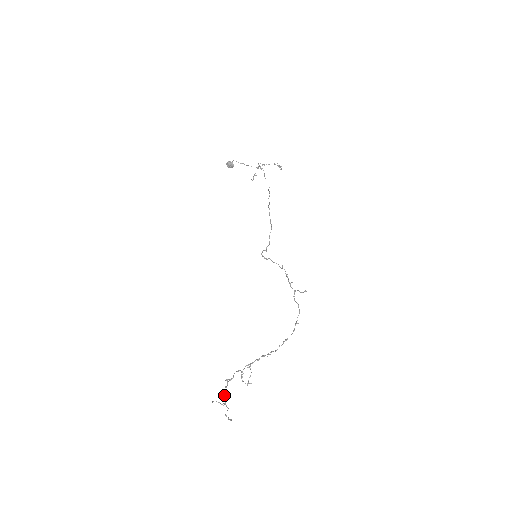
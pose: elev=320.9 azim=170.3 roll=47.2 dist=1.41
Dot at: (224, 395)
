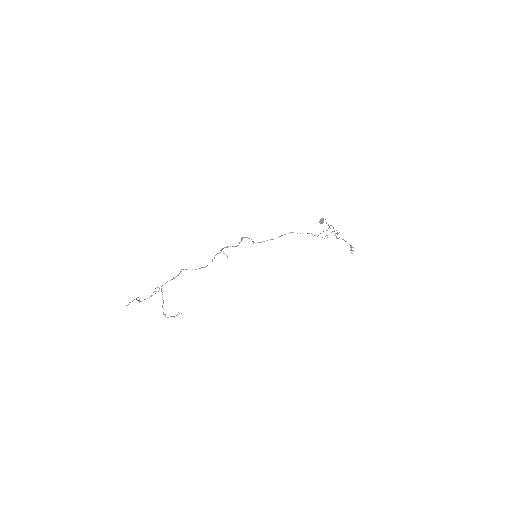
Dot at: occluded
